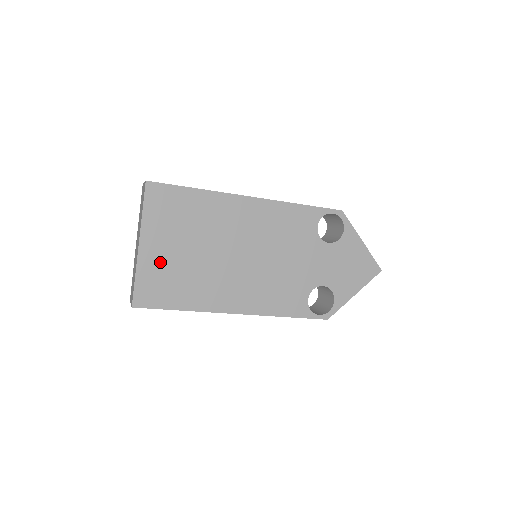
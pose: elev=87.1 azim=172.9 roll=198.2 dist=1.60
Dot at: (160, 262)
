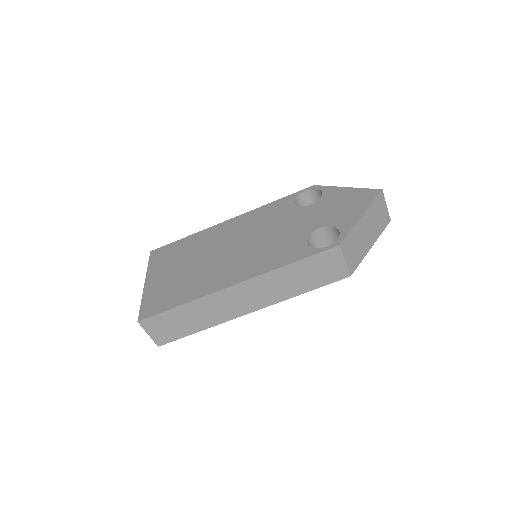
Dot at: (161, 285)
